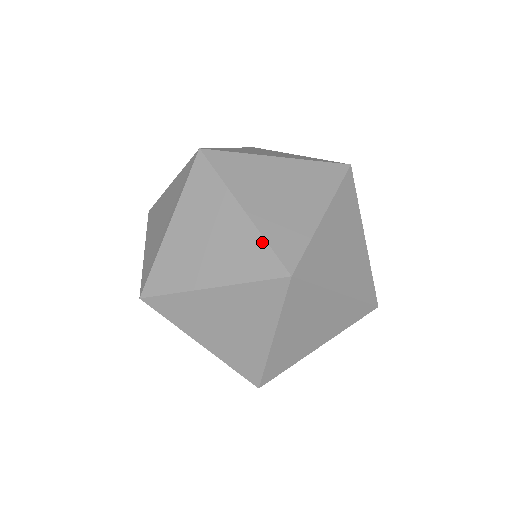
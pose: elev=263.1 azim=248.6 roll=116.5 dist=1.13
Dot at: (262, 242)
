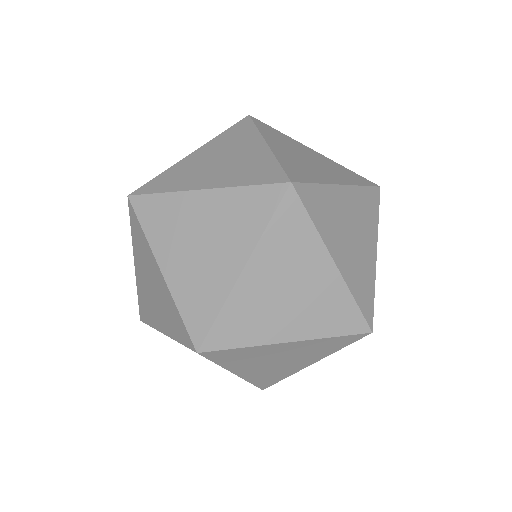
Dot at: (274, 161)
